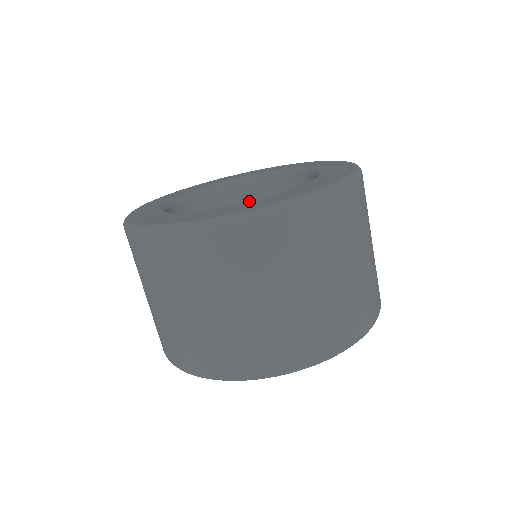
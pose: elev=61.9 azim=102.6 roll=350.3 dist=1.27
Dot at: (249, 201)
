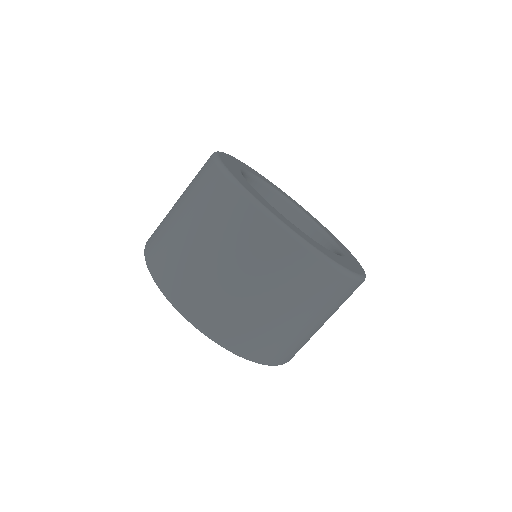
Dot at: occluded
